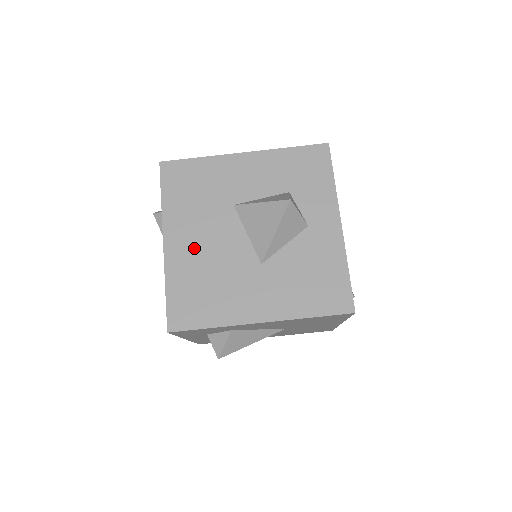
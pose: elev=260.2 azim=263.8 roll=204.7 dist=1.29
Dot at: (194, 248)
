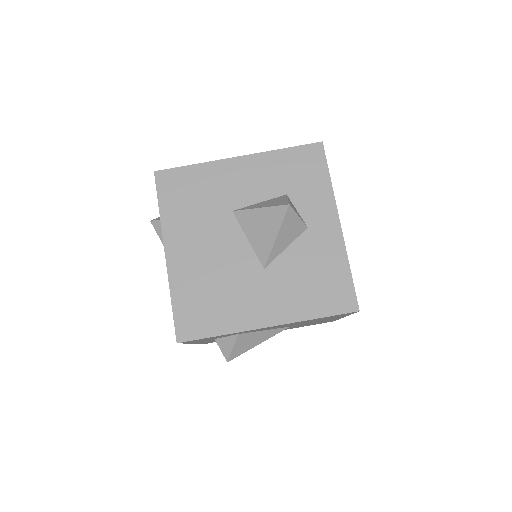
Dot at: (196, 257)
